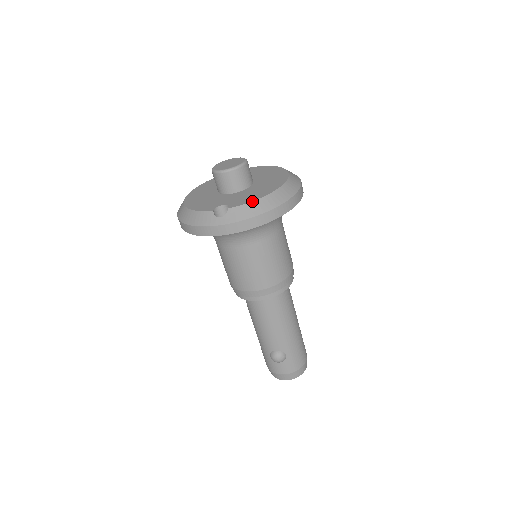
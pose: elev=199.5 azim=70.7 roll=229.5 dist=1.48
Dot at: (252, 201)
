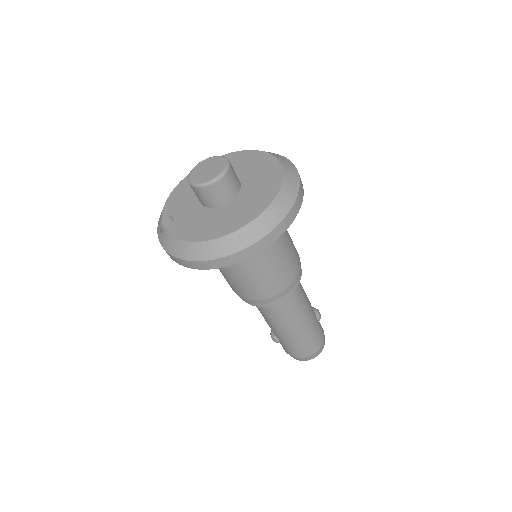
Dot at: (178, 239)
